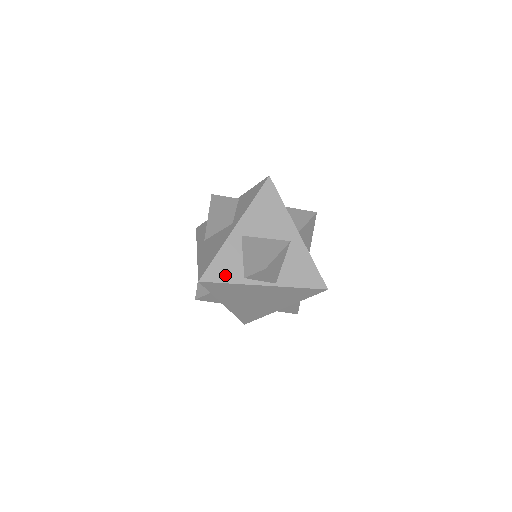
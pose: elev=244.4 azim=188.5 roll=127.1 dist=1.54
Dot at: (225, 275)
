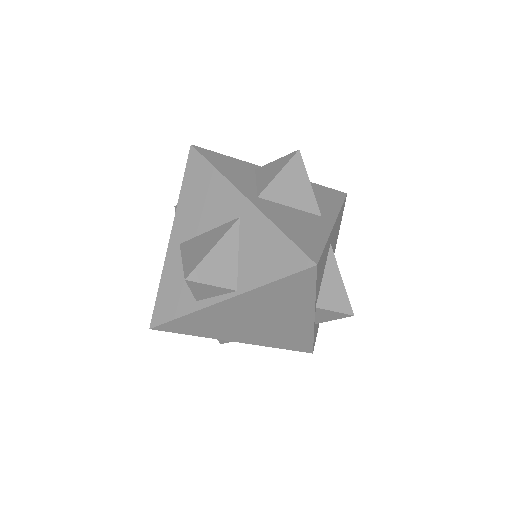
Dot at: (174, 307)
